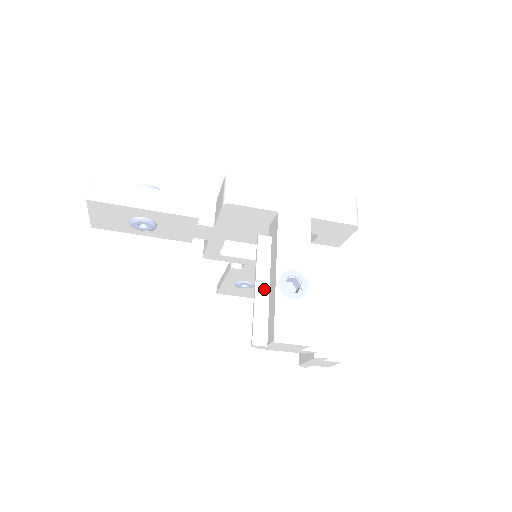
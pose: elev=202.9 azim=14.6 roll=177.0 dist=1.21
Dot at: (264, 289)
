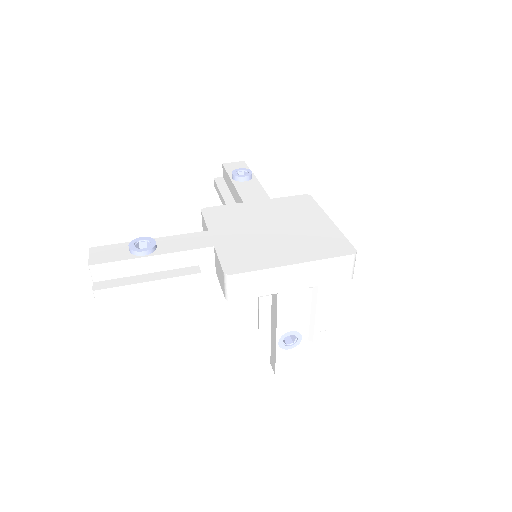
Dot at: (266, 333)
